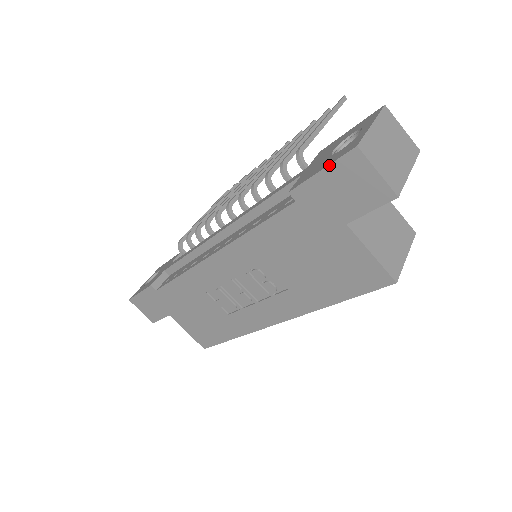
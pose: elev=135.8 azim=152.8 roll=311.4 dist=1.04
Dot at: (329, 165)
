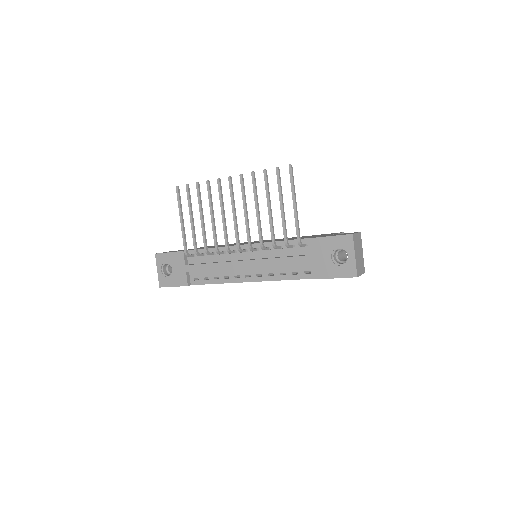
Dot at: occluded
